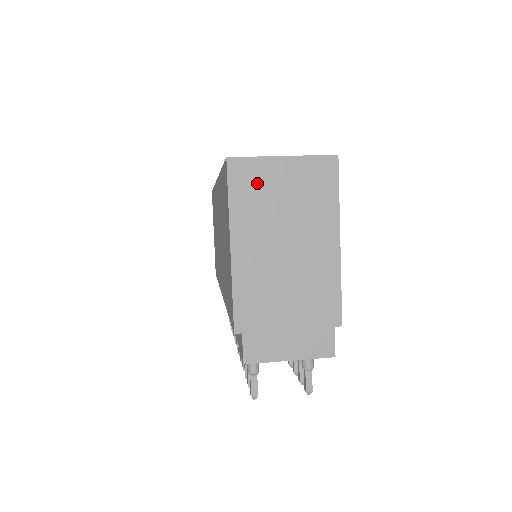
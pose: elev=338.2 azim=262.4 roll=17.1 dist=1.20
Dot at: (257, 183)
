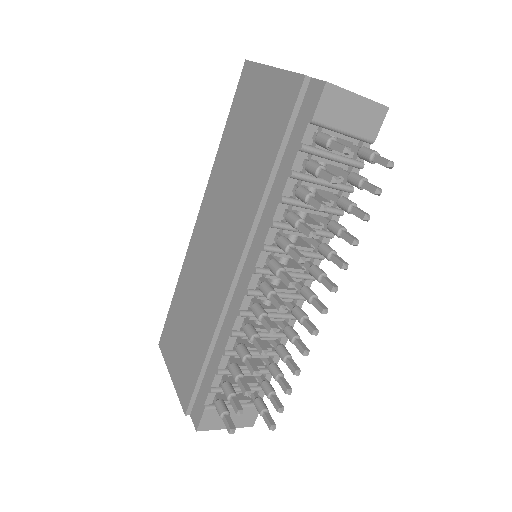
Dot at: occluded
